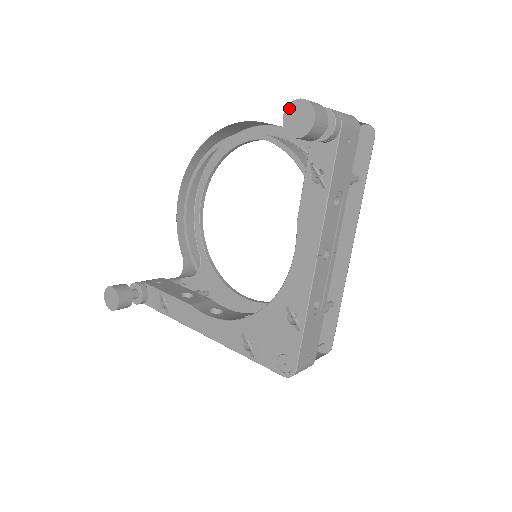
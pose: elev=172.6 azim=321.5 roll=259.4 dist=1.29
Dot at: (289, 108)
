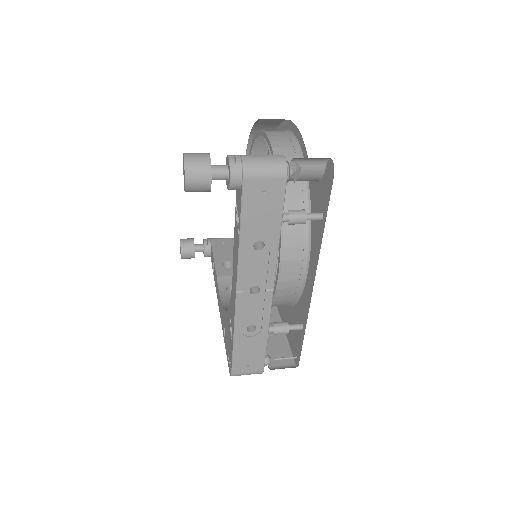
Dot at: (183, 159)
